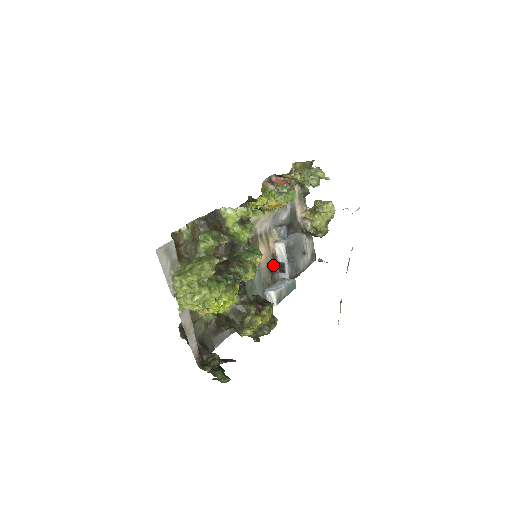
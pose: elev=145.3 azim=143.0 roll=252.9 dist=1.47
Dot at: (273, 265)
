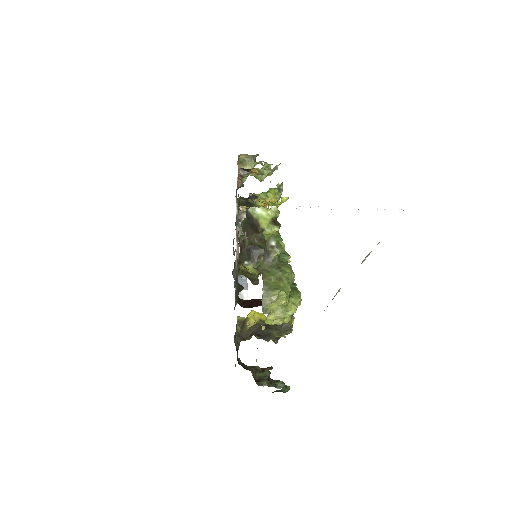
Dot at: occluded
